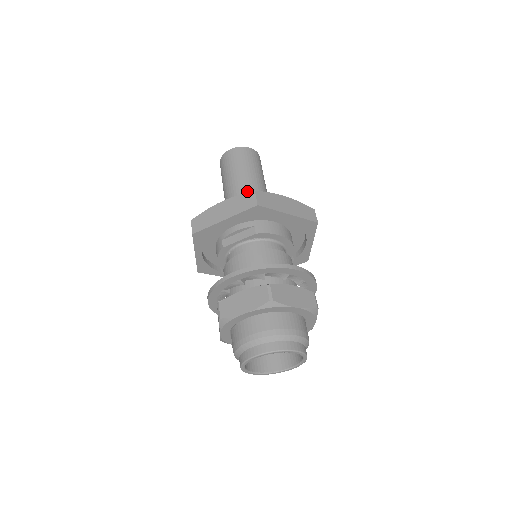
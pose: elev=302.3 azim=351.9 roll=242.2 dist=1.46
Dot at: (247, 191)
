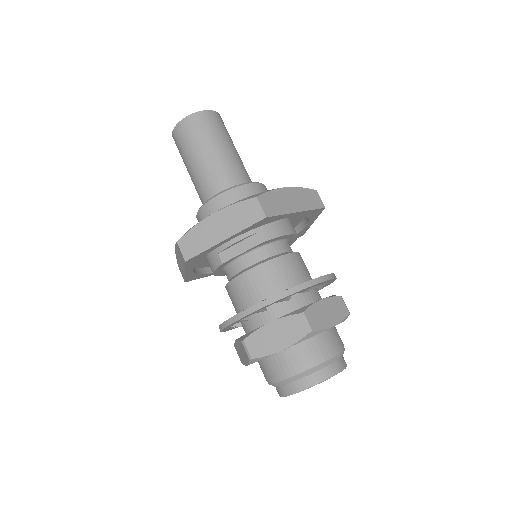
Dot at: (227, 178)
